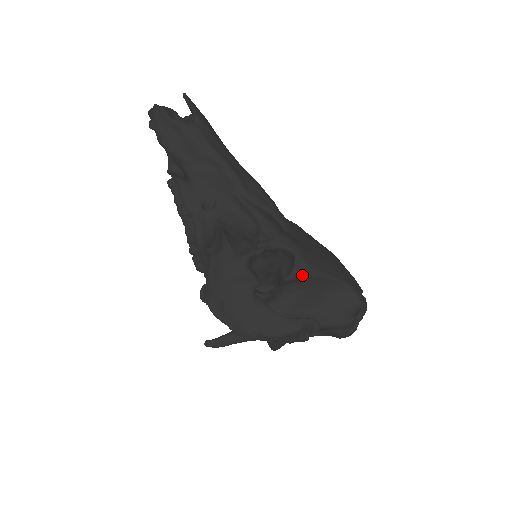
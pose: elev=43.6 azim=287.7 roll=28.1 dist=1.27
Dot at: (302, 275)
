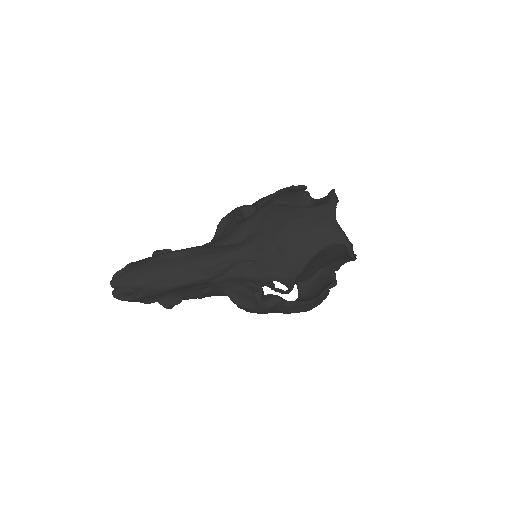
Dot at: (294, 282)
